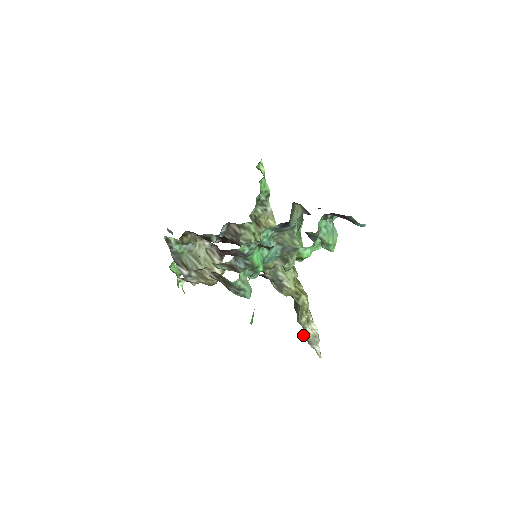
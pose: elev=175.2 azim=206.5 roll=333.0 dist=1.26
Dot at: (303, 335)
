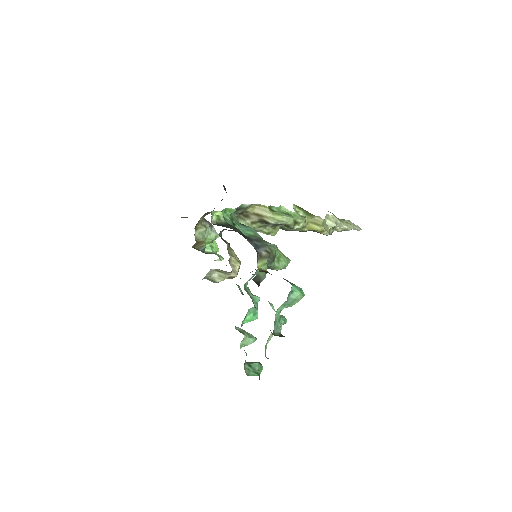
Dot at: occluded
